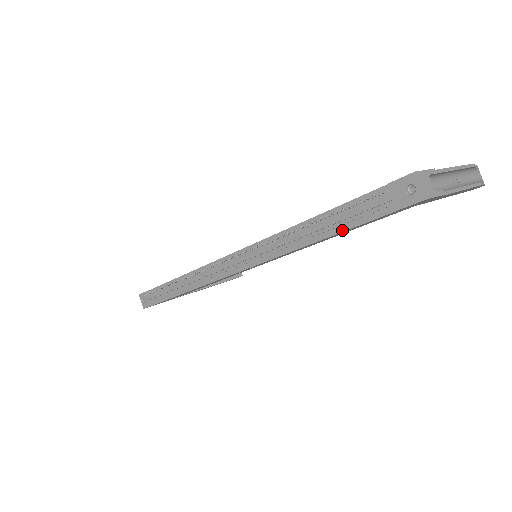
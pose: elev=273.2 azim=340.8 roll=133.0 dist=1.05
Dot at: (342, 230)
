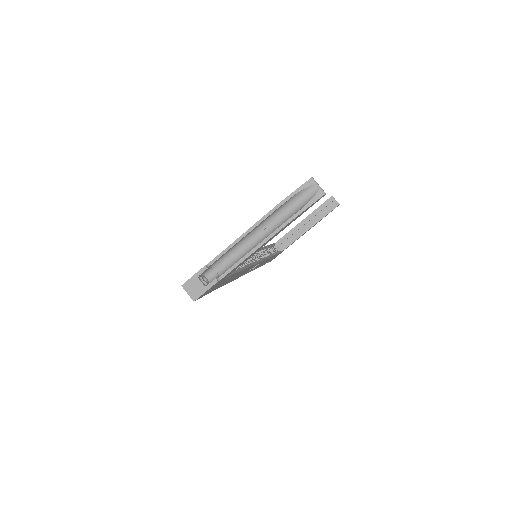
Dot at: (217, 288)
